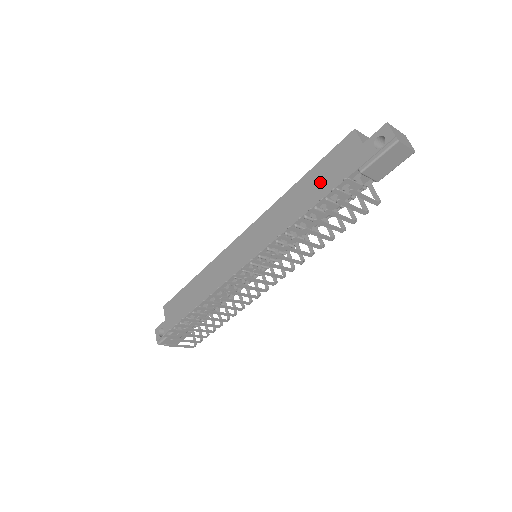
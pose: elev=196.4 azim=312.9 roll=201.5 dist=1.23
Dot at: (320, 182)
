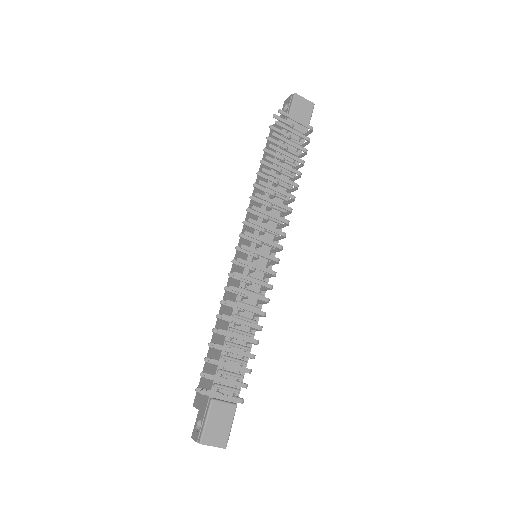
Dot at: occluded
